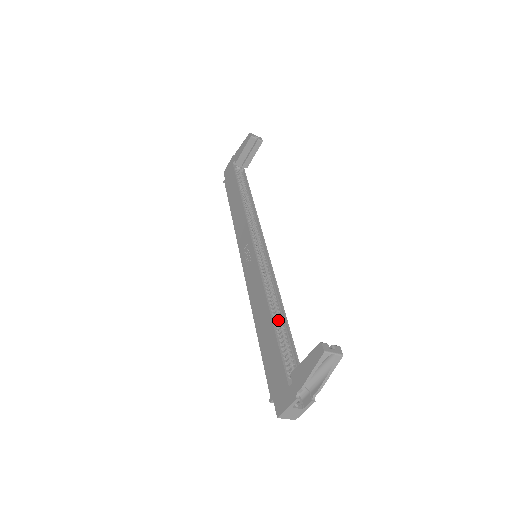
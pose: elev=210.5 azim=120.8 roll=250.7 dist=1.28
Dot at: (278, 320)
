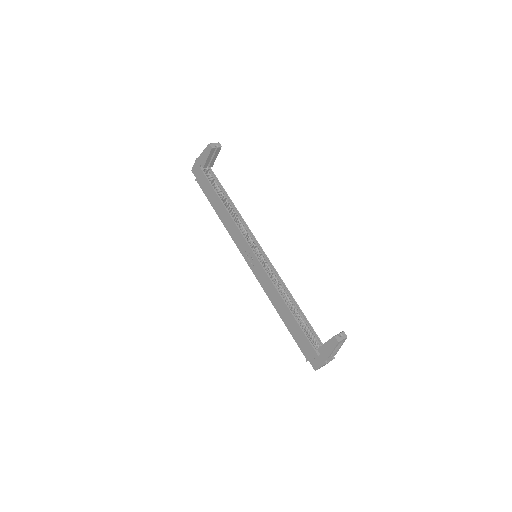
Dot at: (293, 308)
